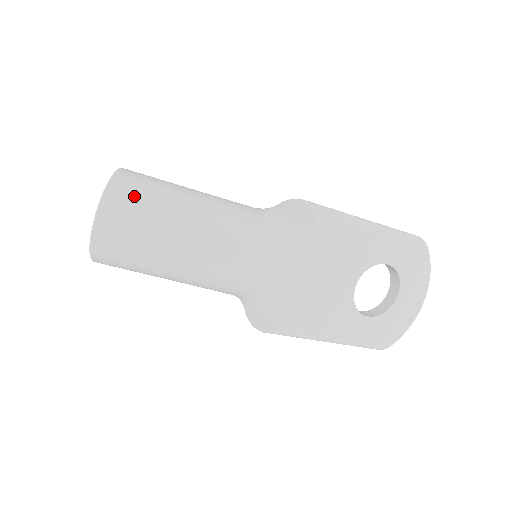
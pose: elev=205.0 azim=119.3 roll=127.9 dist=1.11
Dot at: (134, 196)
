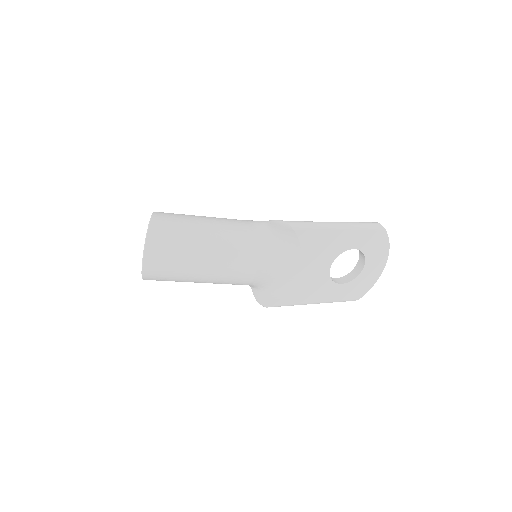
Dot at: (165, 242)
